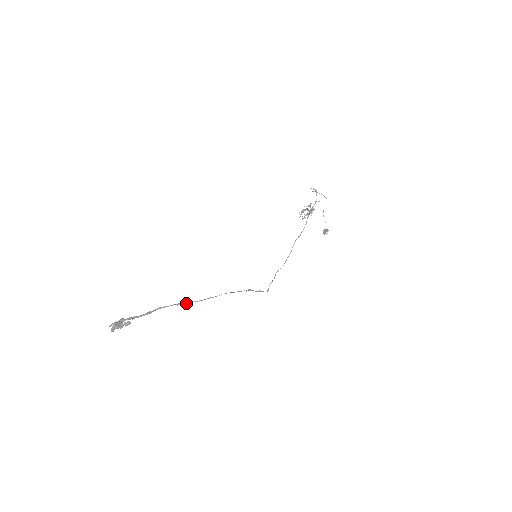
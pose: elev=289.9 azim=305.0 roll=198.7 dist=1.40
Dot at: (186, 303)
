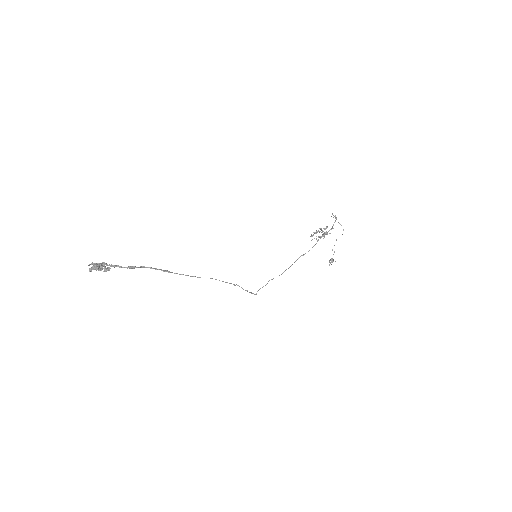
Dot at: (172, 272)
